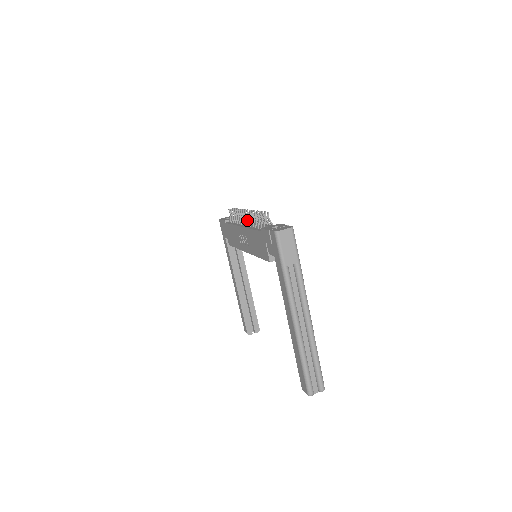
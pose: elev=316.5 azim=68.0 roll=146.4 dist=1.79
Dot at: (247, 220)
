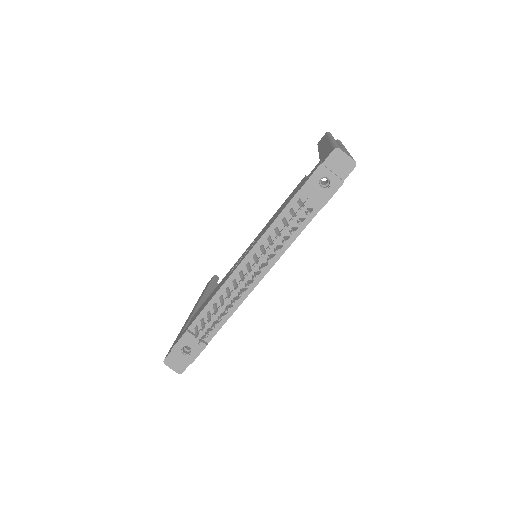
Dot at: (271, 257)
